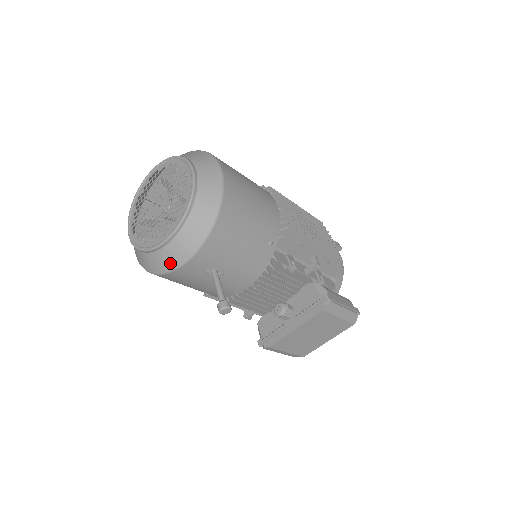
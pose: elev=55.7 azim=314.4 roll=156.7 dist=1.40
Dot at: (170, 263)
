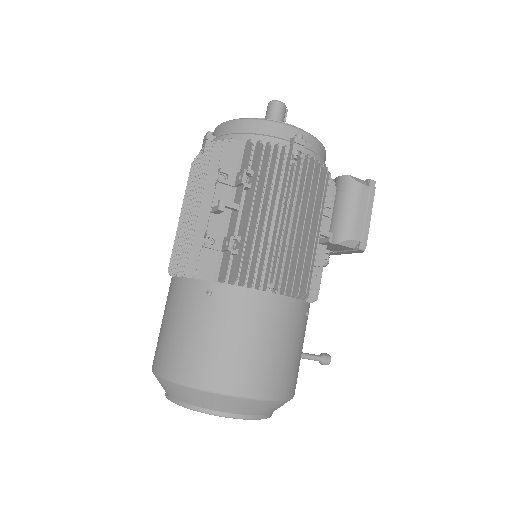
Dot at: occluded
